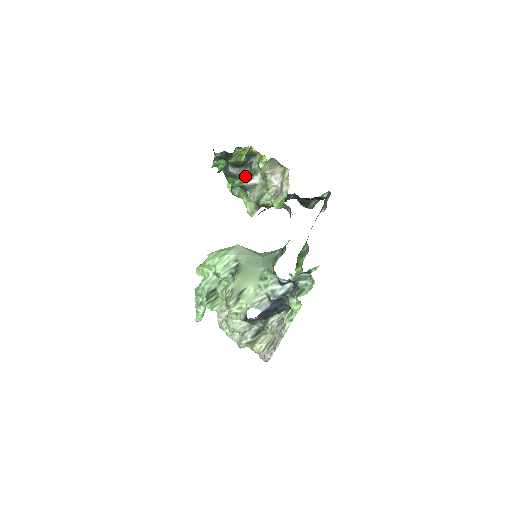
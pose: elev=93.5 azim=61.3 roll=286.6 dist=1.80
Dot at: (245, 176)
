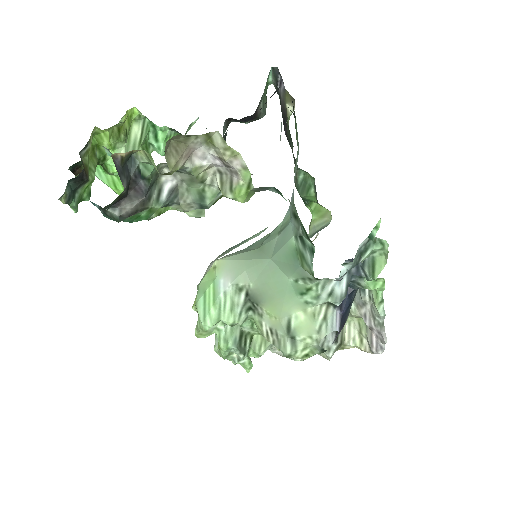
Dot at: (148, 197)
